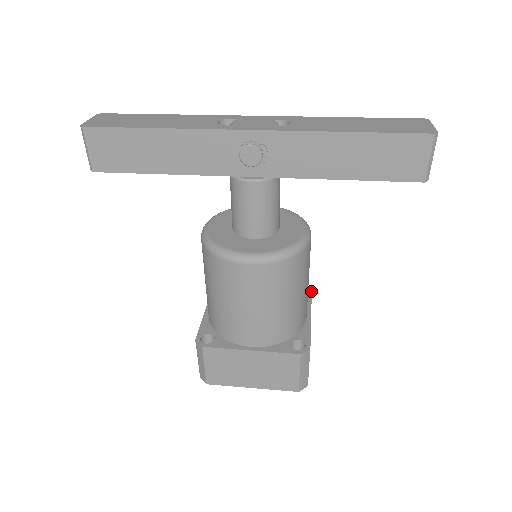
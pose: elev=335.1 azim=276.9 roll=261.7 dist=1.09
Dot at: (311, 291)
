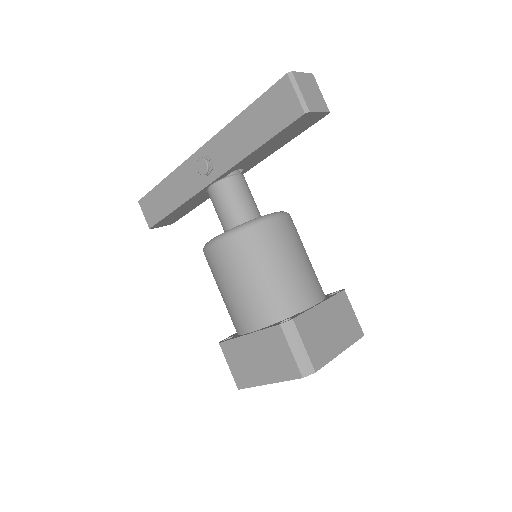
Dot at: (341, 291)
